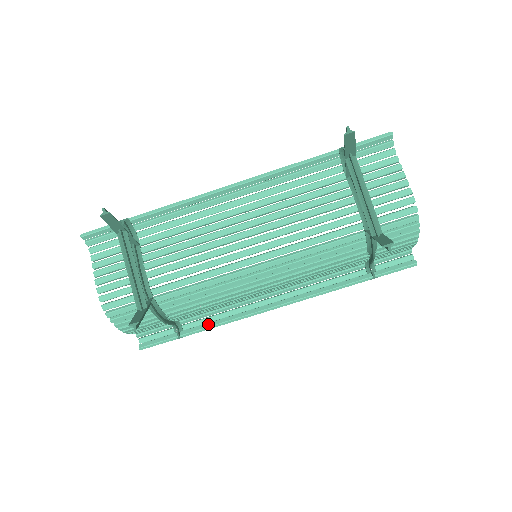
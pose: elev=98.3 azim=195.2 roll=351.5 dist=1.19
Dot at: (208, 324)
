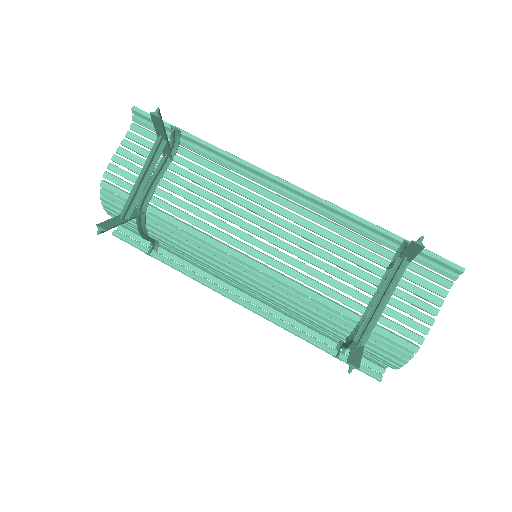
Dot at: (179, 265)
